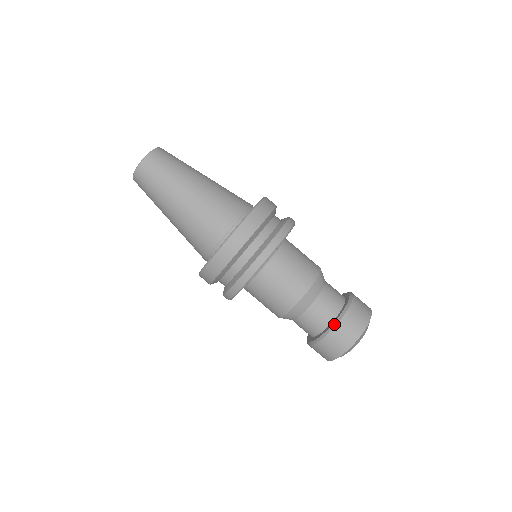
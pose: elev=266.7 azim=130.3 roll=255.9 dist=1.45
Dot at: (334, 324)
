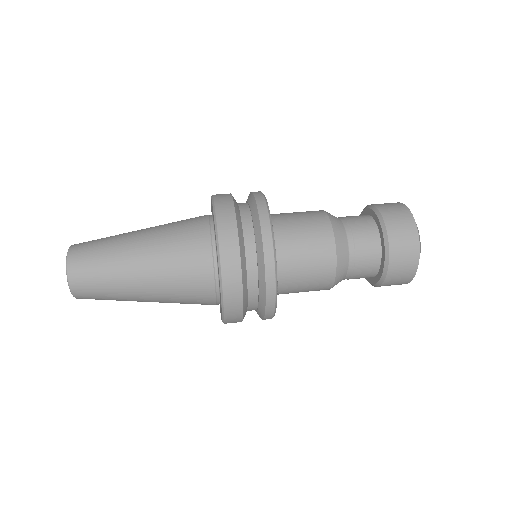
Dot at: (366, 207)
